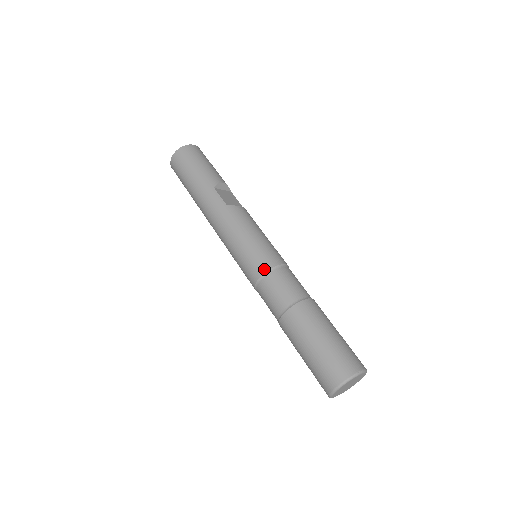
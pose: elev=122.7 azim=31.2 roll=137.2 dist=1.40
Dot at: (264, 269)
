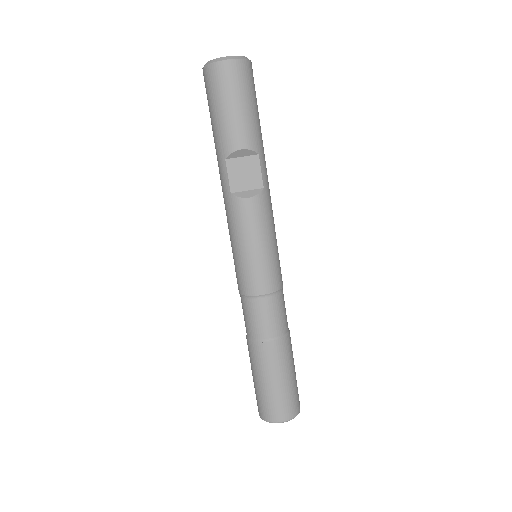
Dot at: (241, 291)
